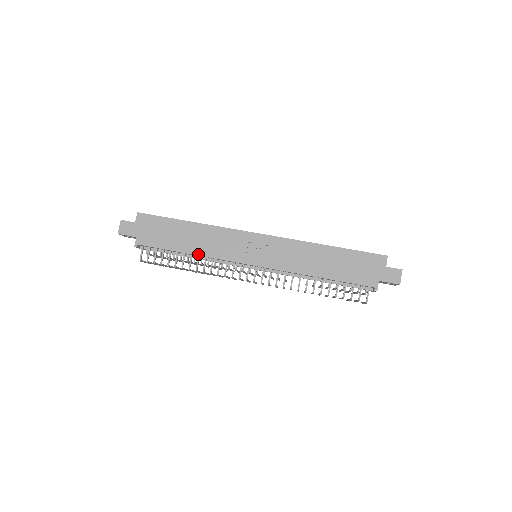
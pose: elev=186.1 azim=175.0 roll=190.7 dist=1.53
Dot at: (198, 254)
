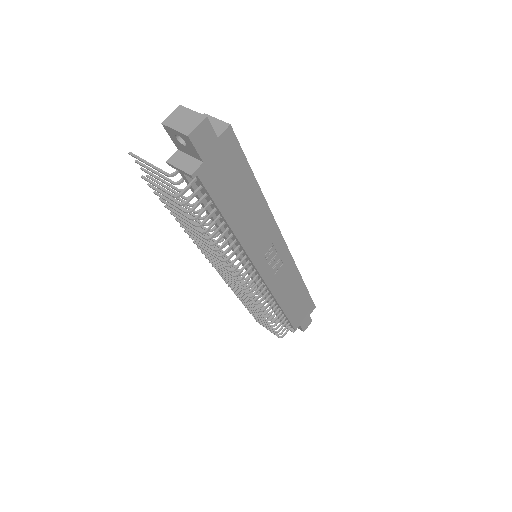
Dot at: (237, 235)
